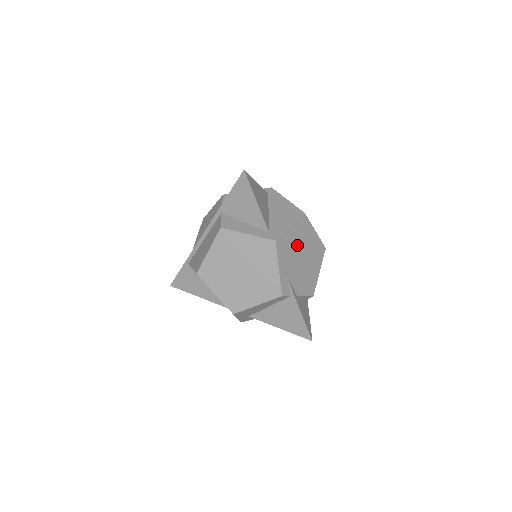
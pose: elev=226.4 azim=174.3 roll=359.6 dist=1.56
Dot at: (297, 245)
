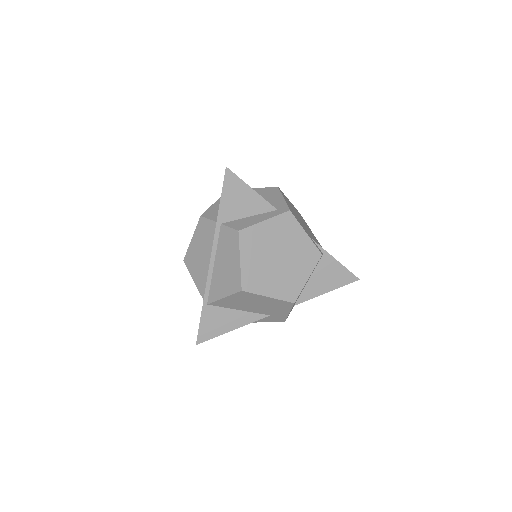
Dot at: (295, 213)
